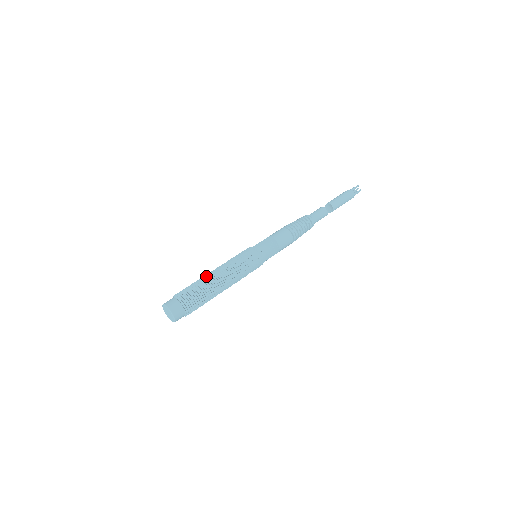
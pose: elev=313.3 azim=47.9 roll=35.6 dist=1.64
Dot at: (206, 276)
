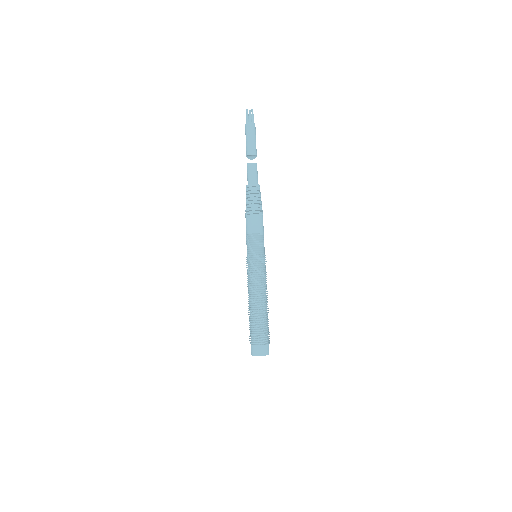
Dot at: occluded
